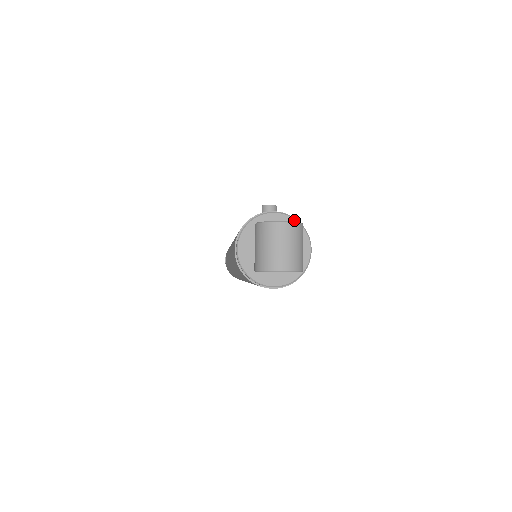
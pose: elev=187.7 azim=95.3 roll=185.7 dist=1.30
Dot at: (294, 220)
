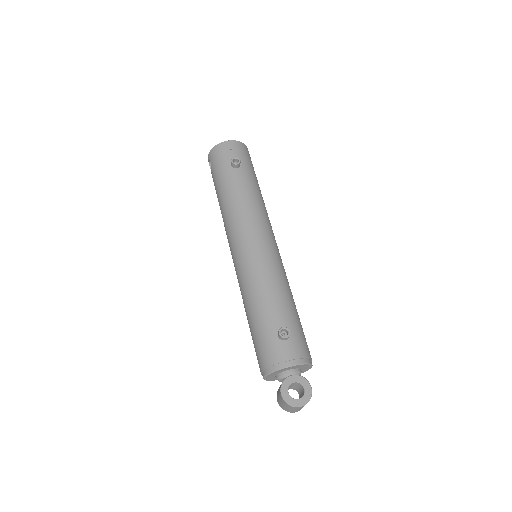
Dot at: (304, 365)
